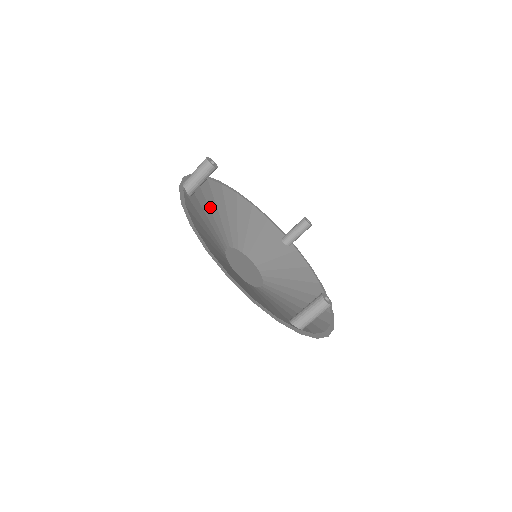
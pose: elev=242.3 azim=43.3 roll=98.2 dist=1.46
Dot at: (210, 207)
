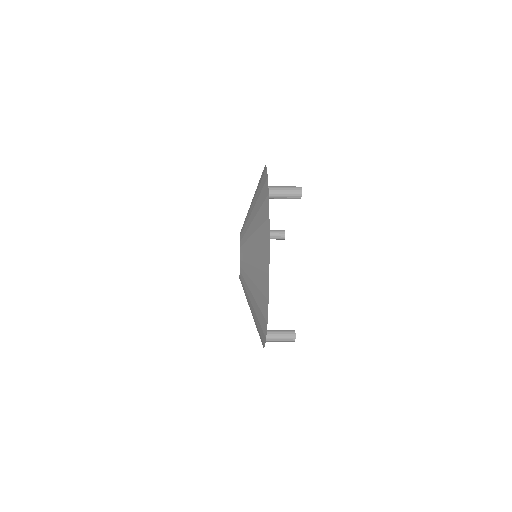
Dot at: occluded
